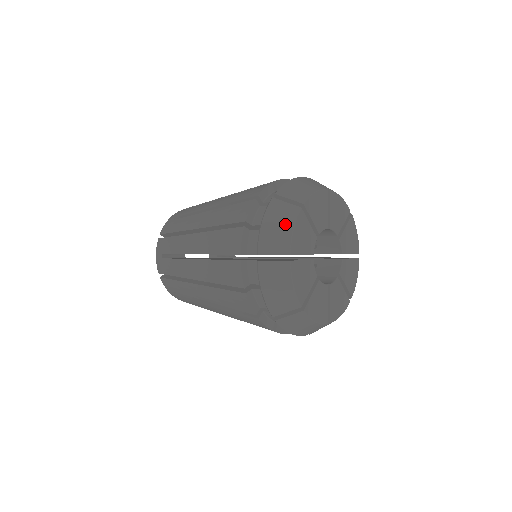
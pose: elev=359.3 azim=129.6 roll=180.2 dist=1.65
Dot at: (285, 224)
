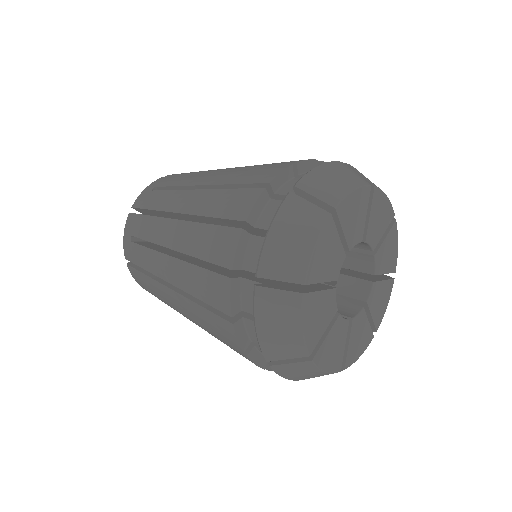
Dot at: (304, 237)
